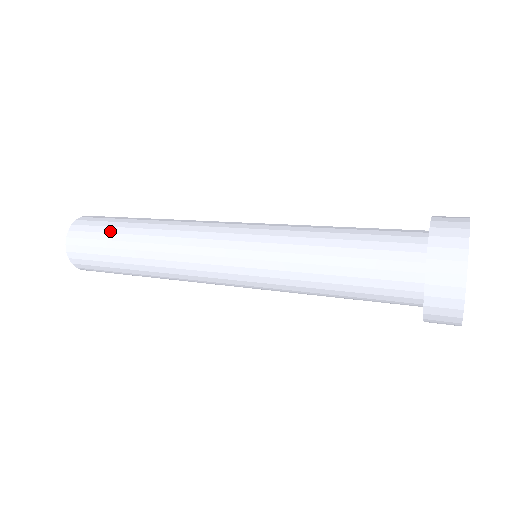
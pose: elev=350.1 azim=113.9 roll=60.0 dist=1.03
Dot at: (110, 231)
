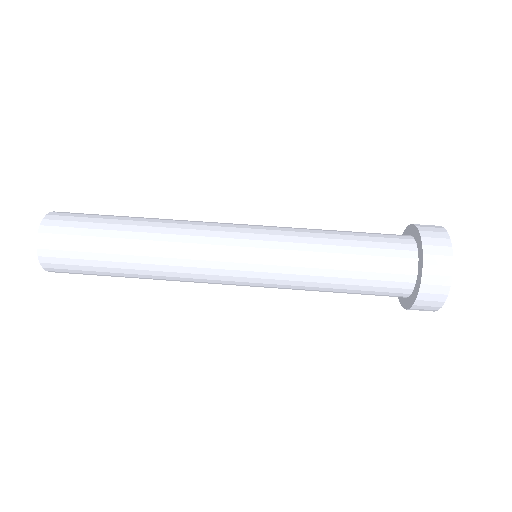
Dot at: (98, 271)
